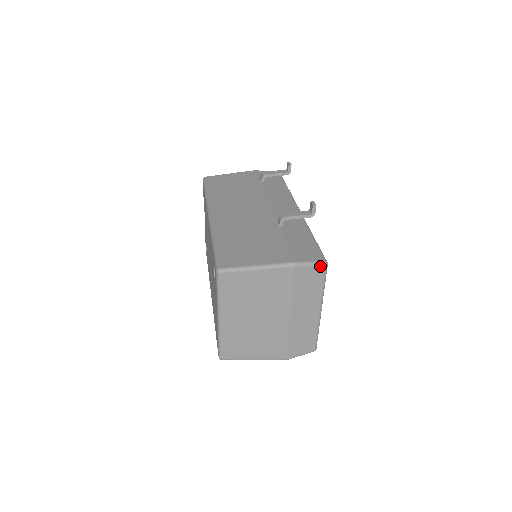
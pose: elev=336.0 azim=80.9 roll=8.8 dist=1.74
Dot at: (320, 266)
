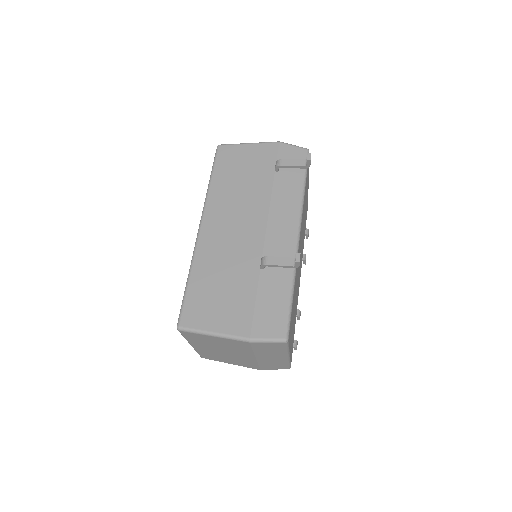
Dot at: (278, 343)
